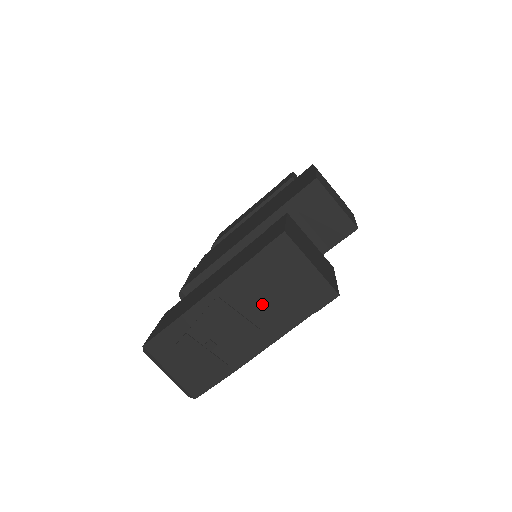
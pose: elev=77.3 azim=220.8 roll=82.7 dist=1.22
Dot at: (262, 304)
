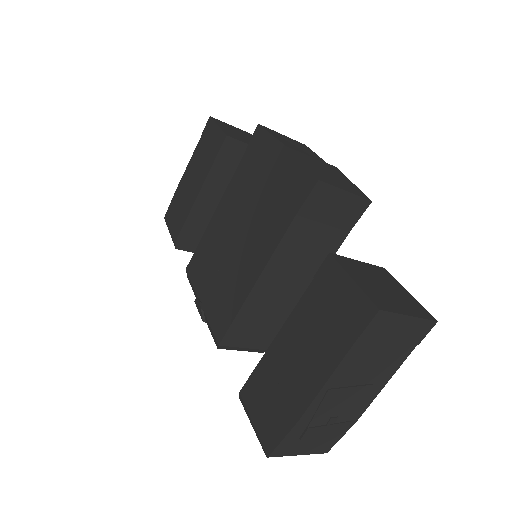
Dot at: (370, 368)
